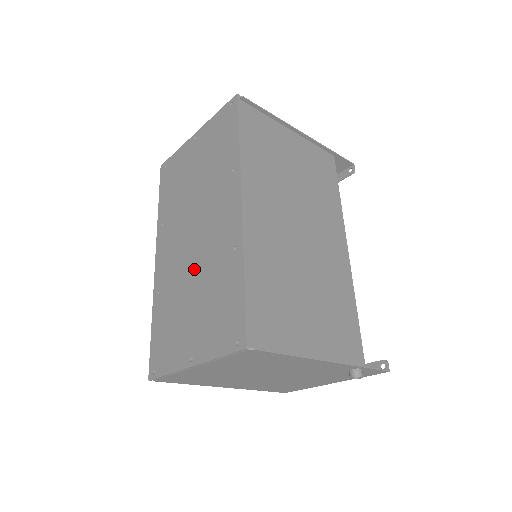
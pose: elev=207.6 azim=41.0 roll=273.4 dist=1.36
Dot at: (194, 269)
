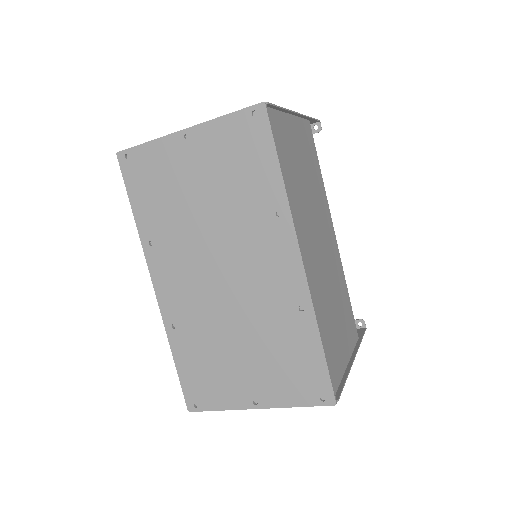
Dot at: (235, 314)
